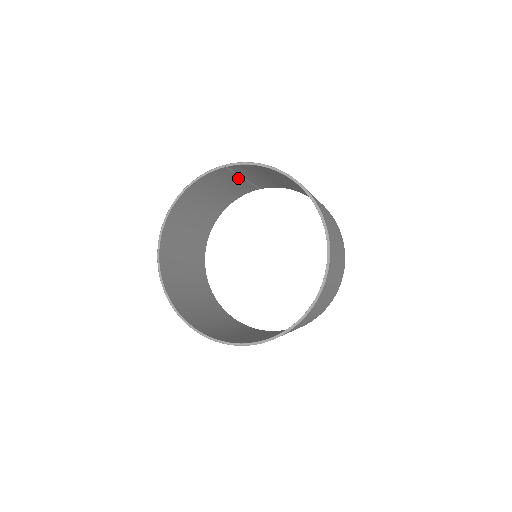
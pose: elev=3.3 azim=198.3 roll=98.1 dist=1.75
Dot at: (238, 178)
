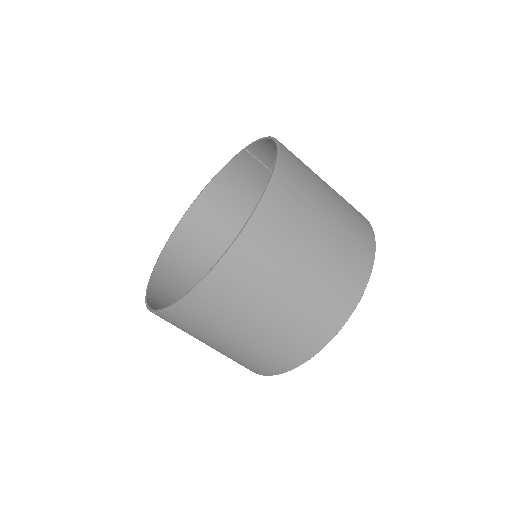
Dot at: occluded
